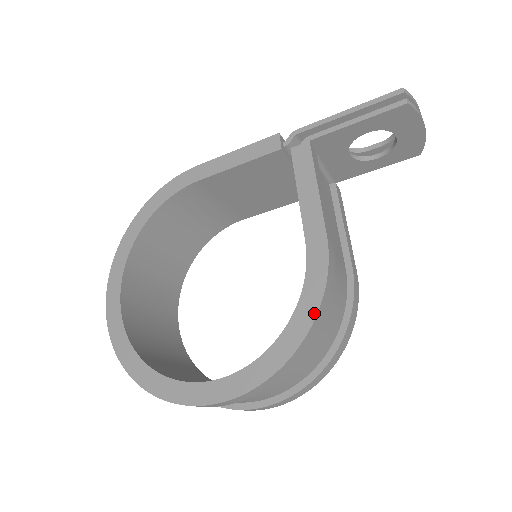
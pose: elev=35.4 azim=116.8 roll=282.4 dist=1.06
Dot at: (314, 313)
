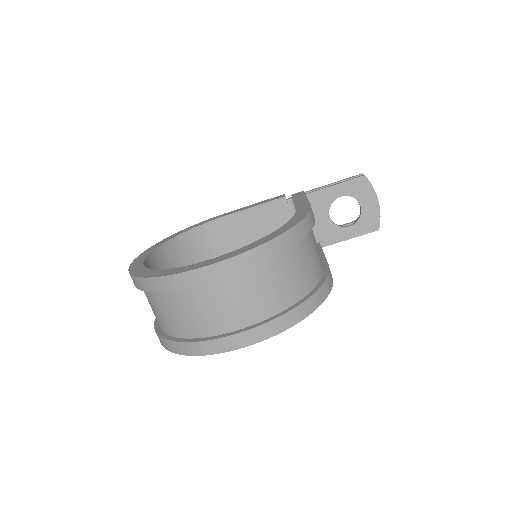
Dot at: (297, 222)
